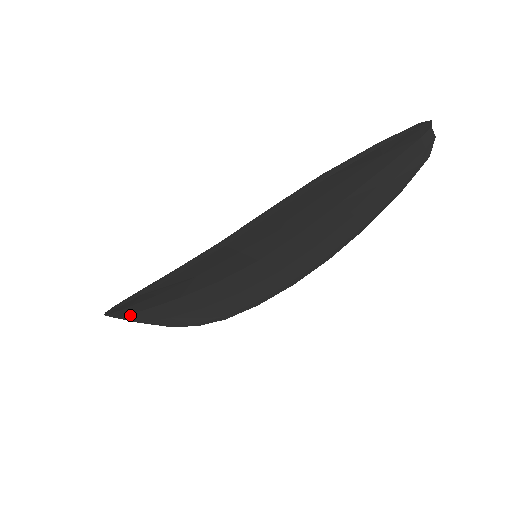
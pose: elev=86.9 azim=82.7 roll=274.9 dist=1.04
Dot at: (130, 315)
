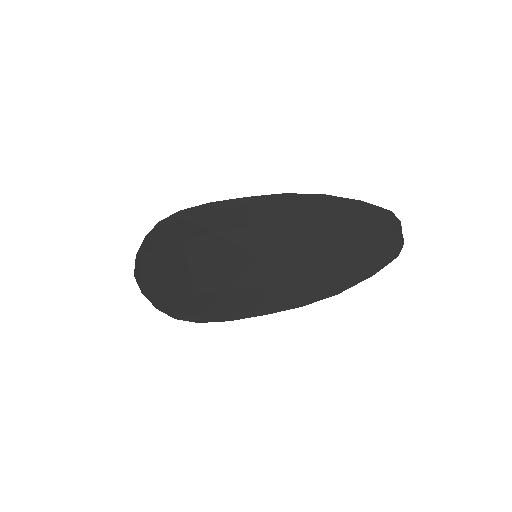
Dot at: (146, 276)
